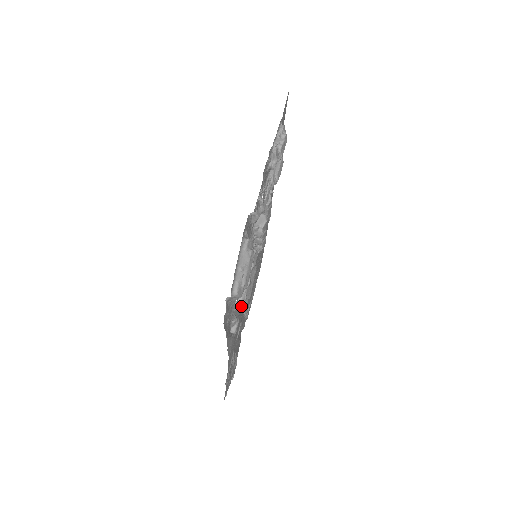
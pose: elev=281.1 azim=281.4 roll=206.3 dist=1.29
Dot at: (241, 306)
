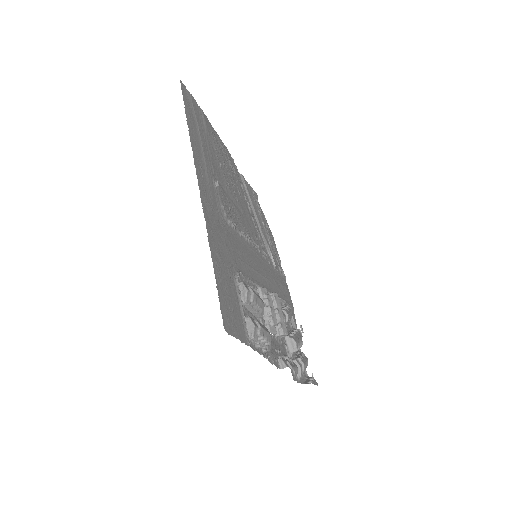
Dot at: occluded
